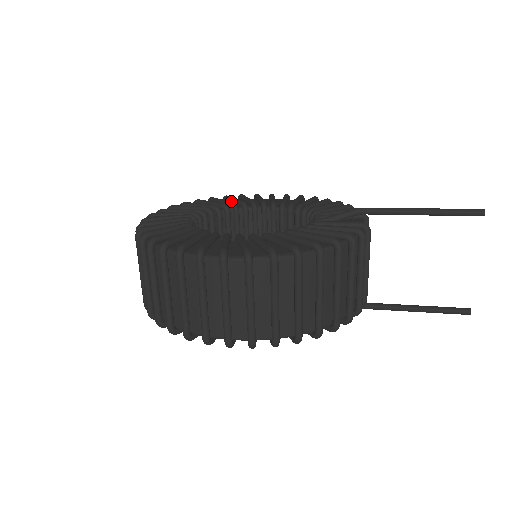
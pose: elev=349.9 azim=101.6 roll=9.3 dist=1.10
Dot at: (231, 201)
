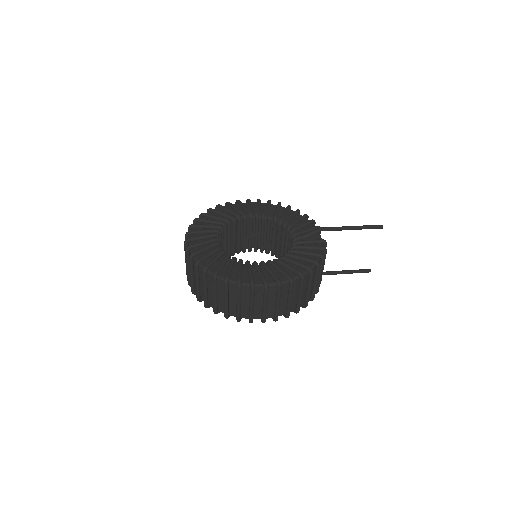
Dot at: (226, 211)
